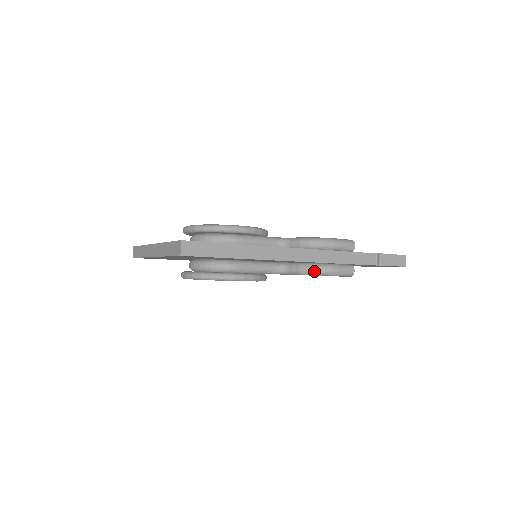
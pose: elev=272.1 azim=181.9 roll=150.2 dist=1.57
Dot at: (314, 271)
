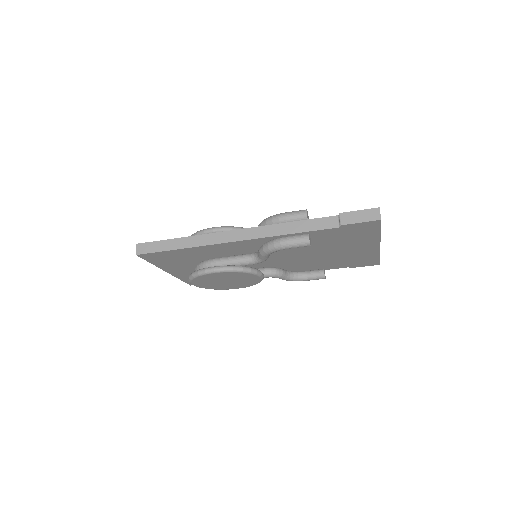
Dot at: (266, 248)
